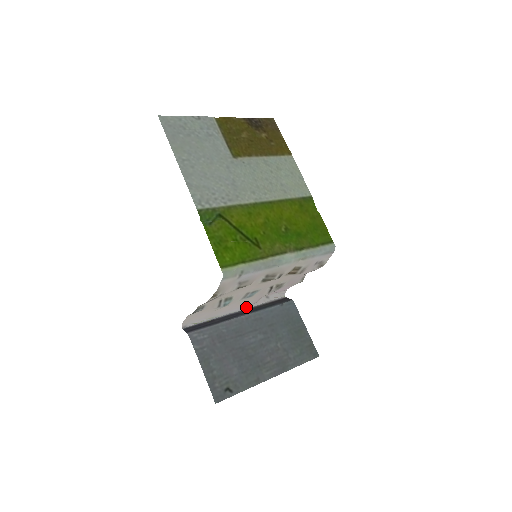
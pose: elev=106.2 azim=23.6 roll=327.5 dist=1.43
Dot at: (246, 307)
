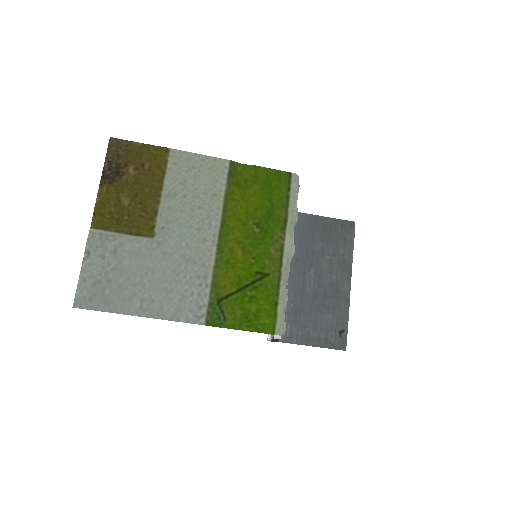
Dot at: occluded
